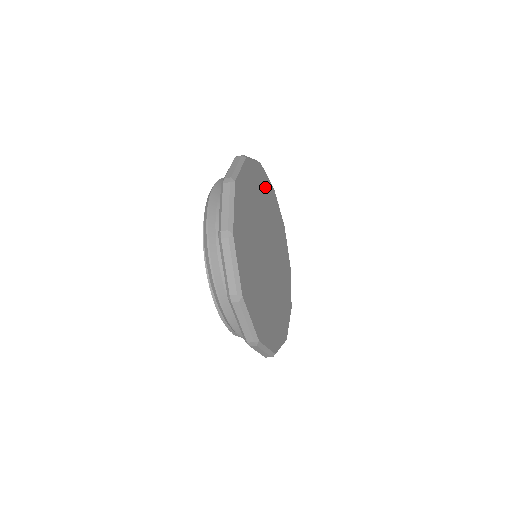
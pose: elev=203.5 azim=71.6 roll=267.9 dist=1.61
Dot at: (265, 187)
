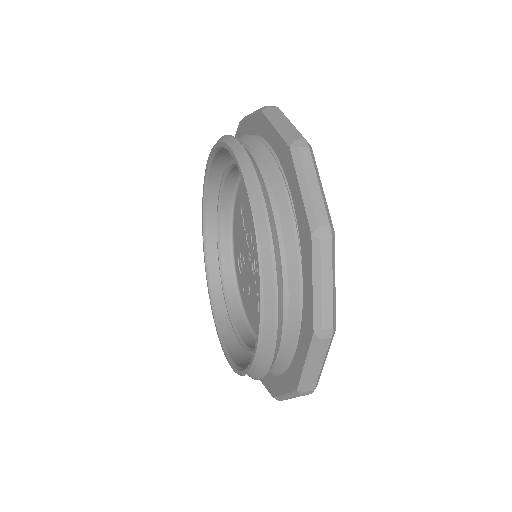
Dot at: occluded
